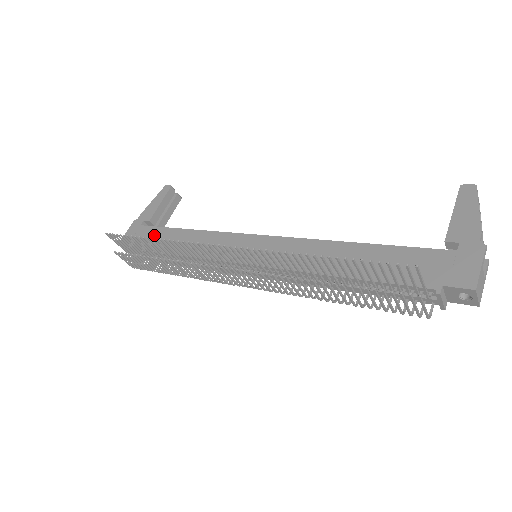
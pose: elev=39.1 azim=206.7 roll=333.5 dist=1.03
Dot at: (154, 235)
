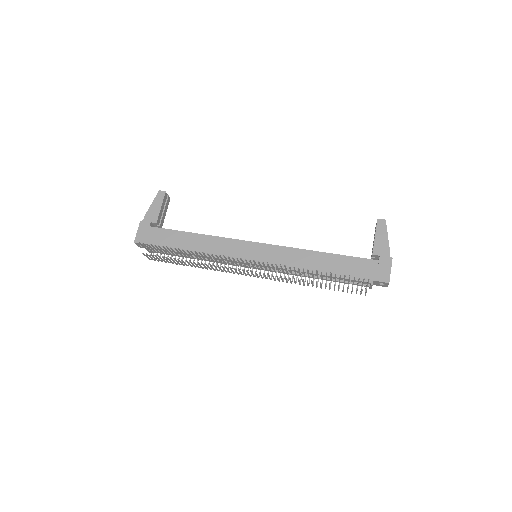
Dot at: (167, 236)
